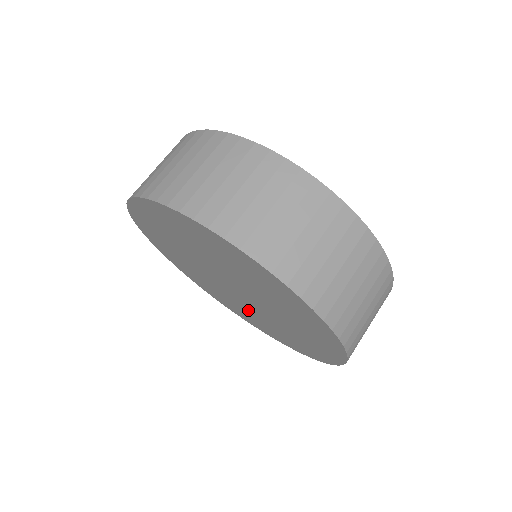
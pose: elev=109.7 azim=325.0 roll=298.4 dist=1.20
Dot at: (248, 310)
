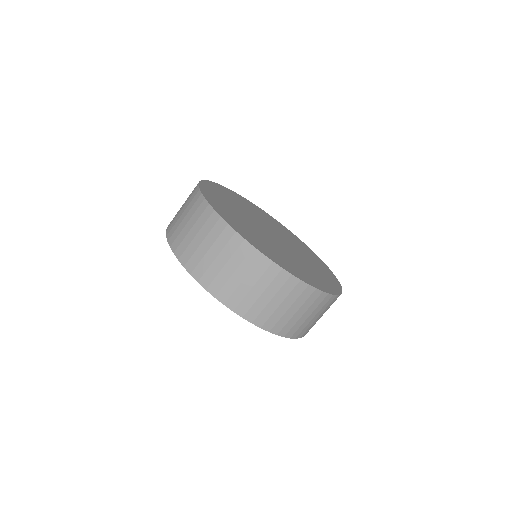
Dot at: occluded
